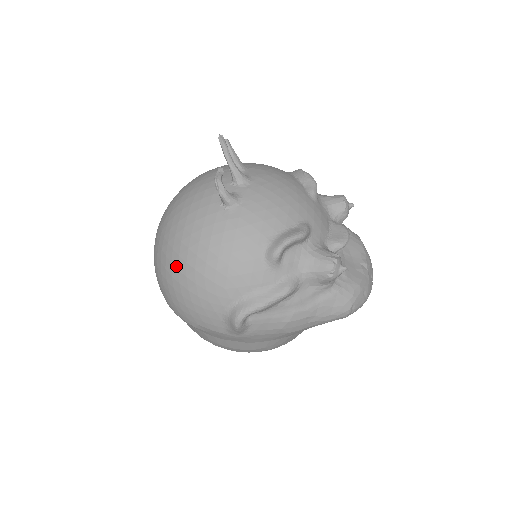
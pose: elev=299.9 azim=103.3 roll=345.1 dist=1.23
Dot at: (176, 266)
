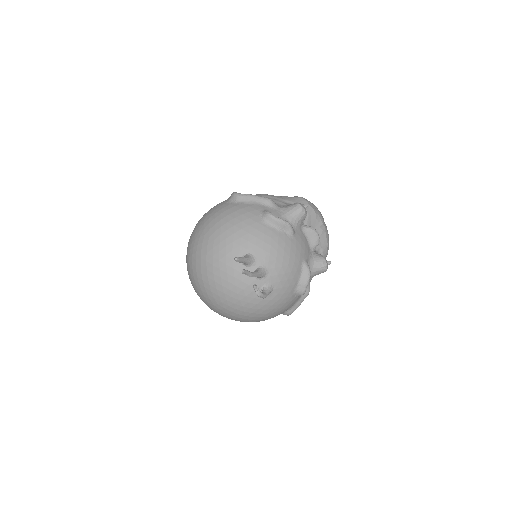
Dot at: (246, 321)
